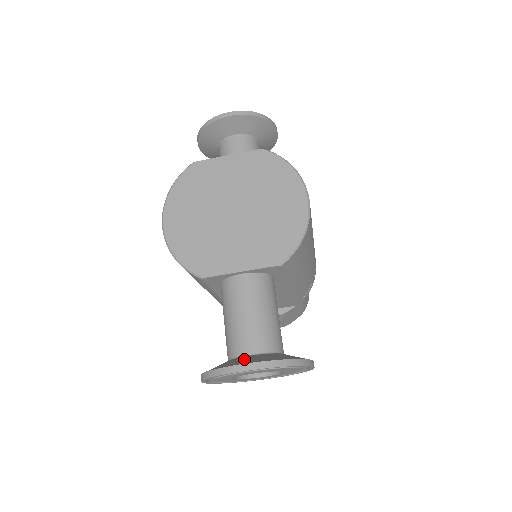
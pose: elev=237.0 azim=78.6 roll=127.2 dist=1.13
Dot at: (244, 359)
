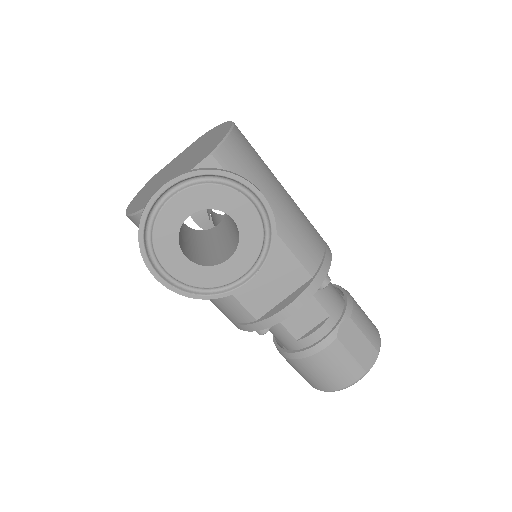
Dot at: occluded
